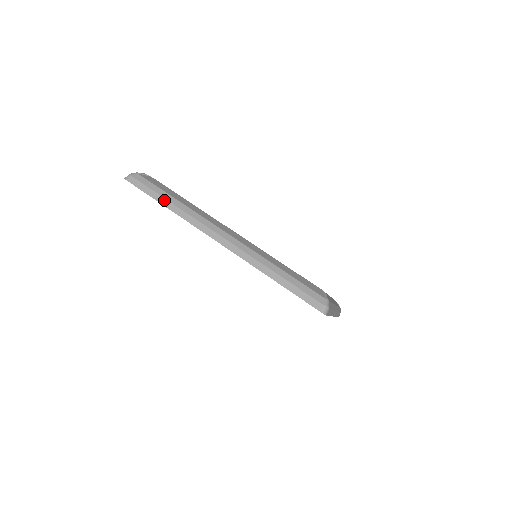
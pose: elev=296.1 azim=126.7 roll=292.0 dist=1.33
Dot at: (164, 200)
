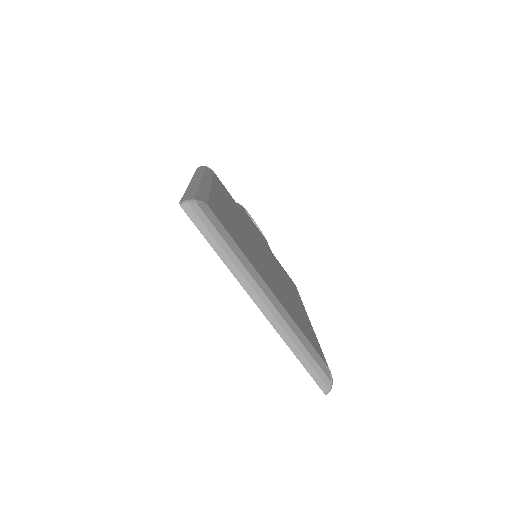
Dot at: (220, 249)
